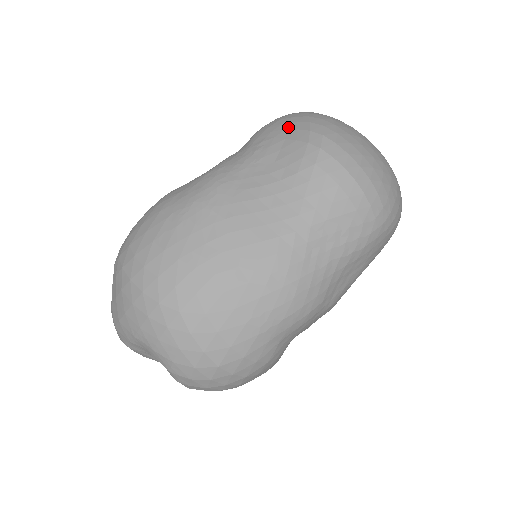
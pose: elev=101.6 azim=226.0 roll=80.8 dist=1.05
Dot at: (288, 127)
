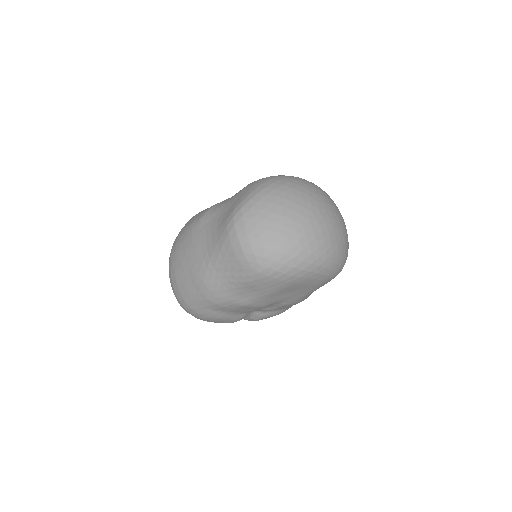
Dot at: (243, 193)
